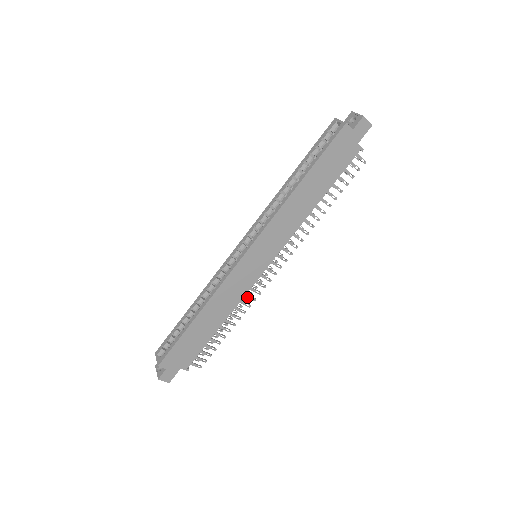
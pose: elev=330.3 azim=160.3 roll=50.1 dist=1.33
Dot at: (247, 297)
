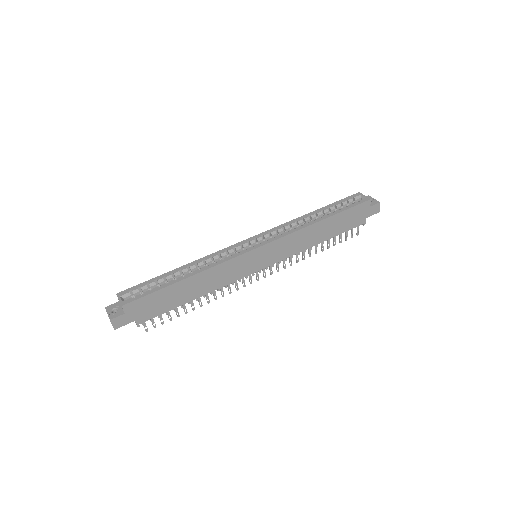
Dot at: (228, 286)
